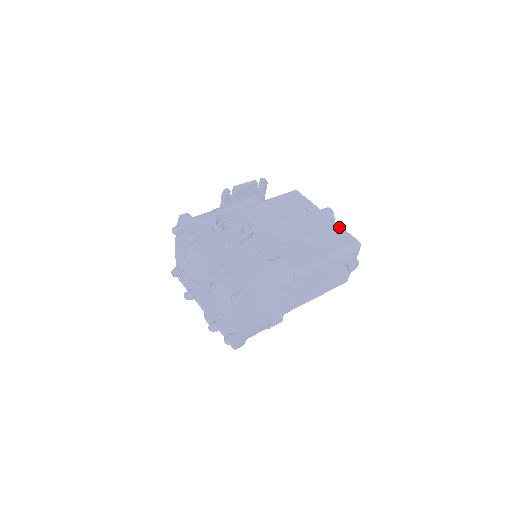
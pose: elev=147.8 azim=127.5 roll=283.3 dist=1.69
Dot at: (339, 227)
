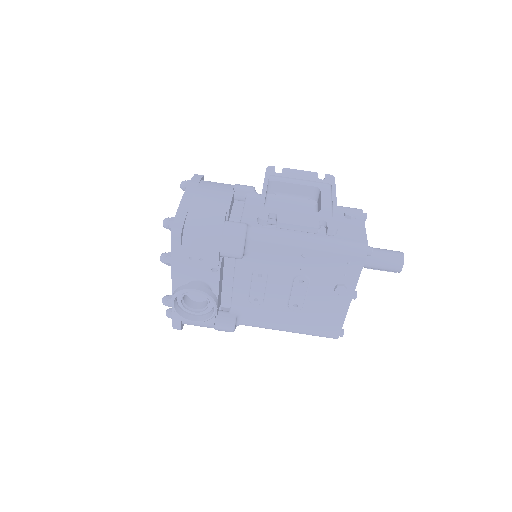
Dot at: (341, 320)
